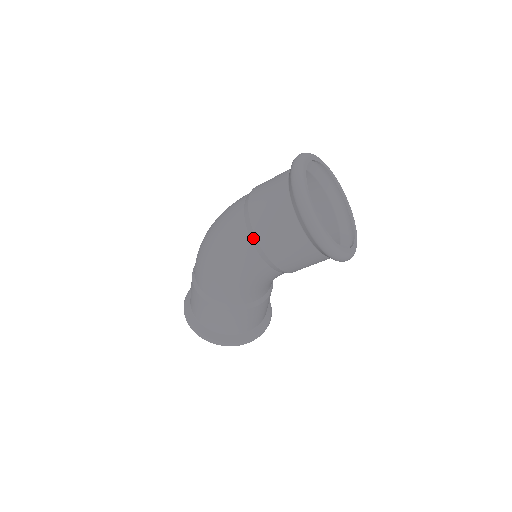
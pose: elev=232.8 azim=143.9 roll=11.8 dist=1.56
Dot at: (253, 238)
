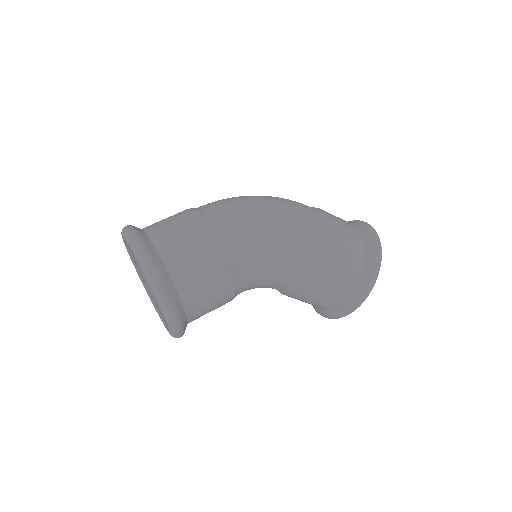
Dot at: (325, 229)
